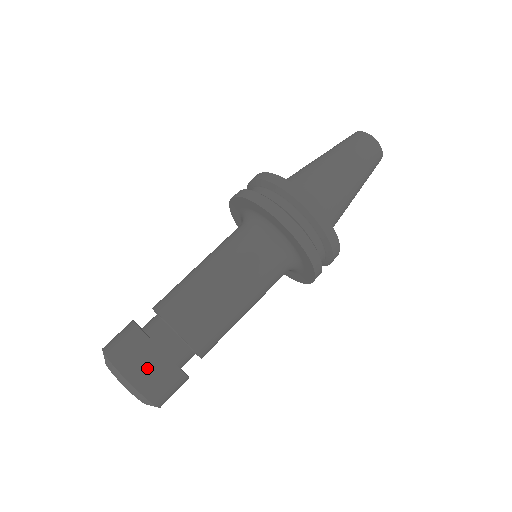
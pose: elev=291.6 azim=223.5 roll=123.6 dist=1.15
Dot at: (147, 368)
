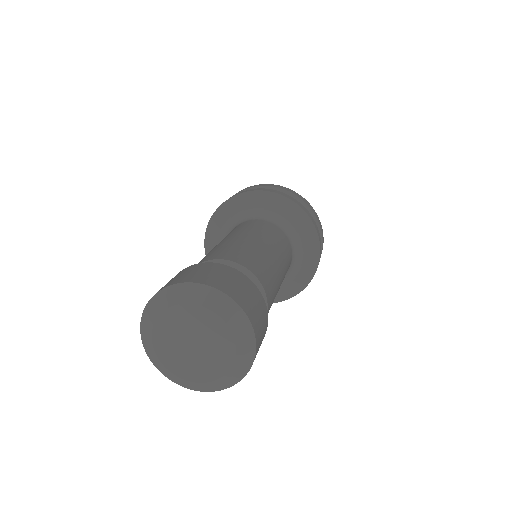
Dot at: (216, 274)
